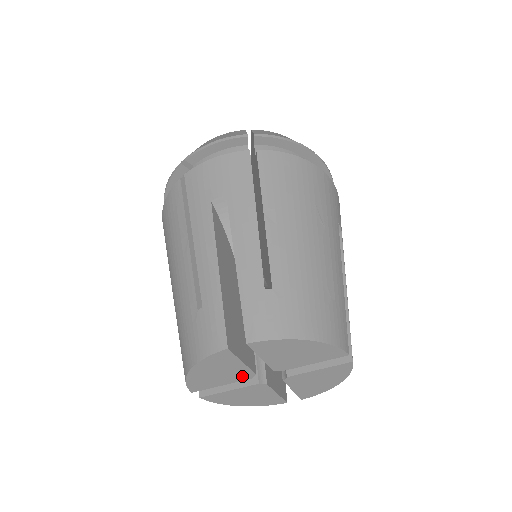
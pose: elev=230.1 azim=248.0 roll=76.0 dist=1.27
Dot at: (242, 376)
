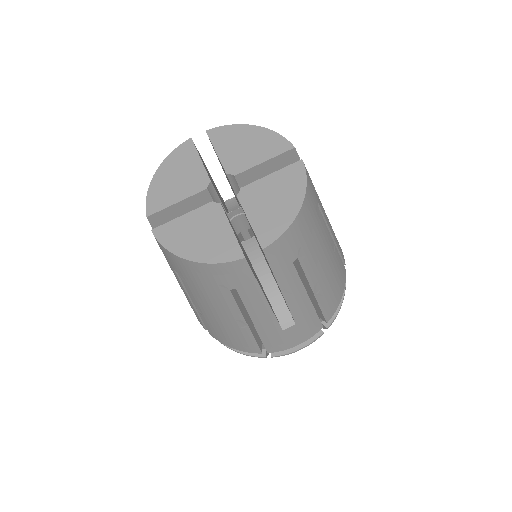
Dot at: (198, 185)
